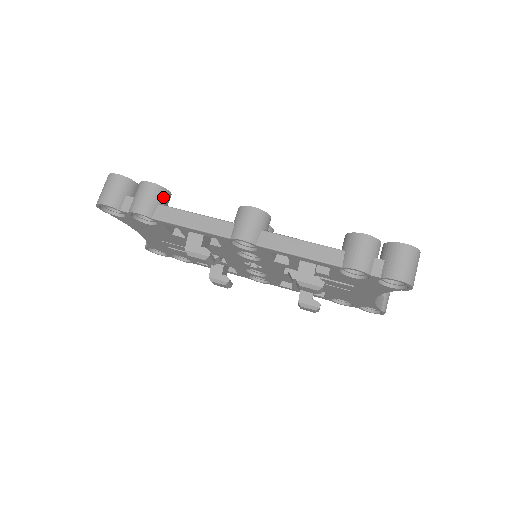
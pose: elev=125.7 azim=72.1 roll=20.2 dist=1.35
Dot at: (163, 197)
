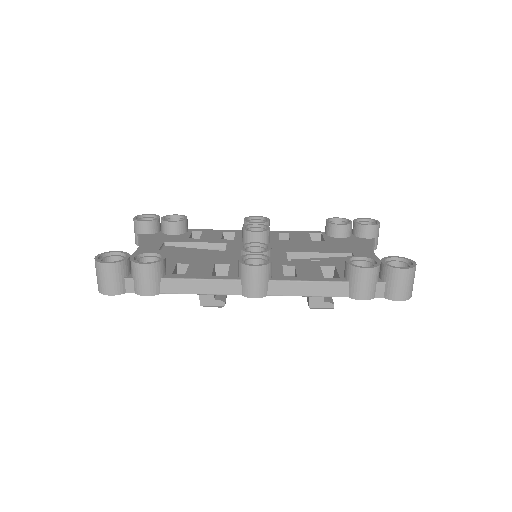
Dot at: (161, 269)
